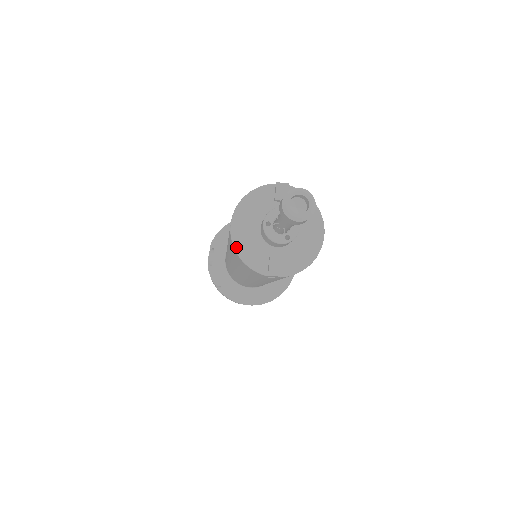
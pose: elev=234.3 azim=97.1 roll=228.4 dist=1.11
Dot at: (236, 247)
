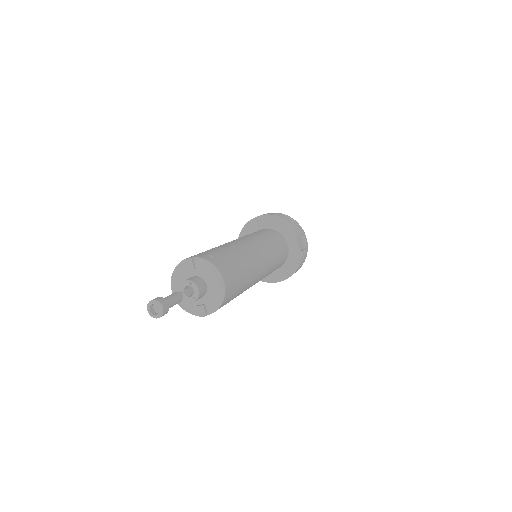
Dot at: (179, 304)
